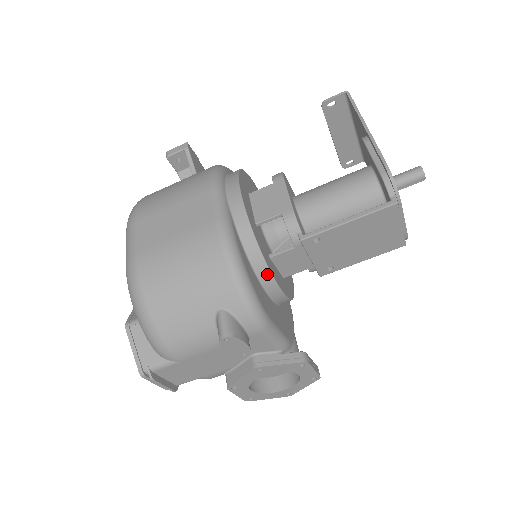
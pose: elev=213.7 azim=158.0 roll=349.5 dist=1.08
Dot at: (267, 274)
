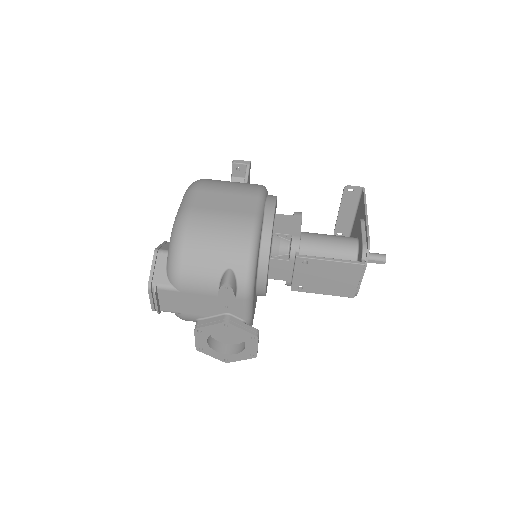
Dot at: (265, 266)
